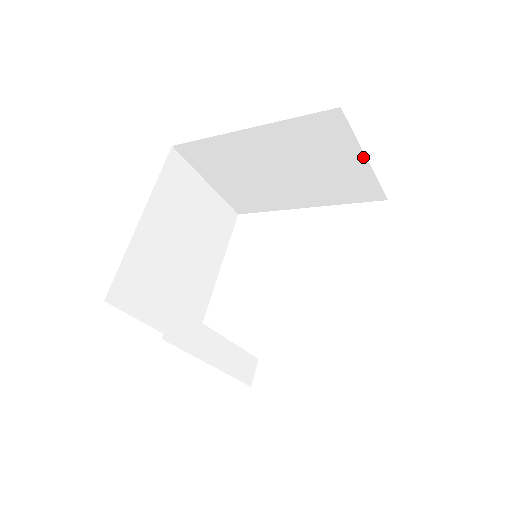
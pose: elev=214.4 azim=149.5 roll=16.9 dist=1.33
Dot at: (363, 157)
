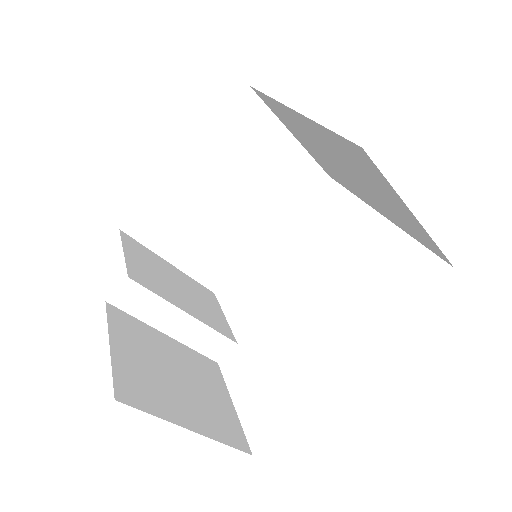
Dot at: (410, 211)
